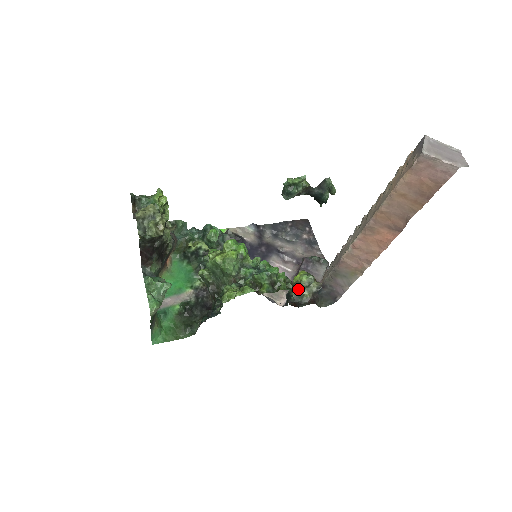
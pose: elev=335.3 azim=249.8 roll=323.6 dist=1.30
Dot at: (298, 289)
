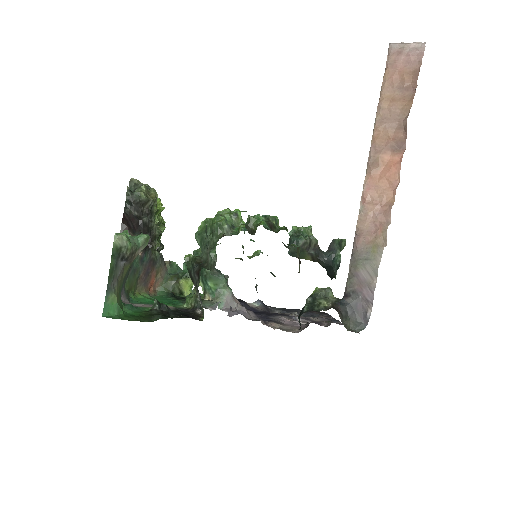
Dot at: (312, 300)
